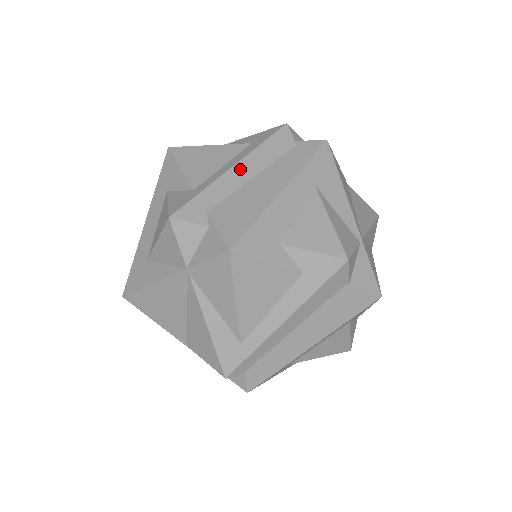
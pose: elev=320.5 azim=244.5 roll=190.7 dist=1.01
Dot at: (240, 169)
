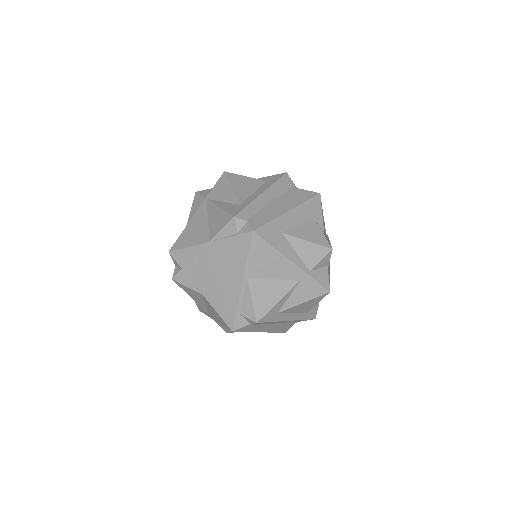
Dot at: occluded
